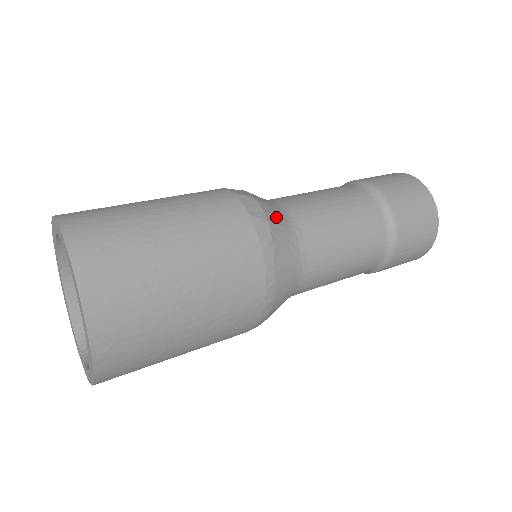
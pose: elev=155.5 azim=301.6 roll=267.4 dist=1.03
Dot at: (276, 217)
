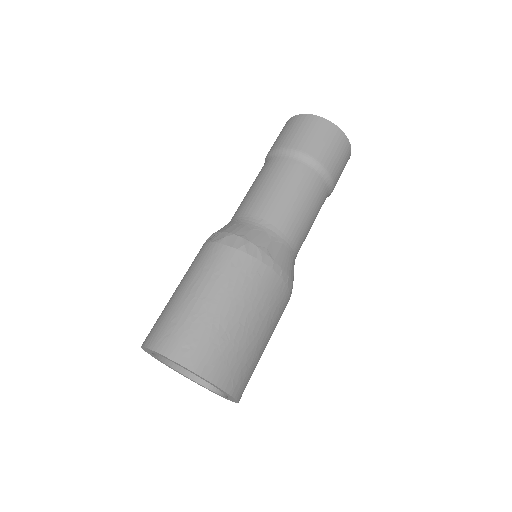
Dot at: (251, 232)
